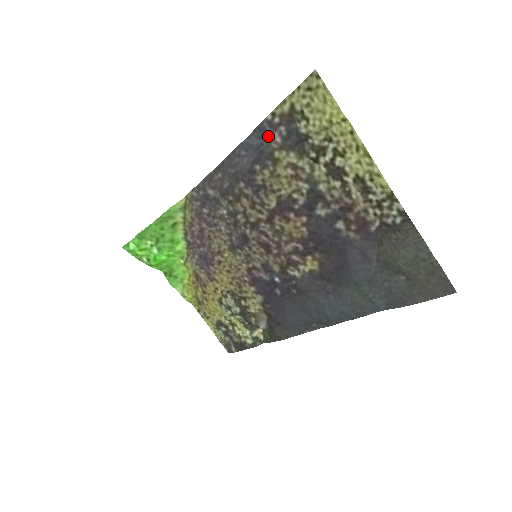
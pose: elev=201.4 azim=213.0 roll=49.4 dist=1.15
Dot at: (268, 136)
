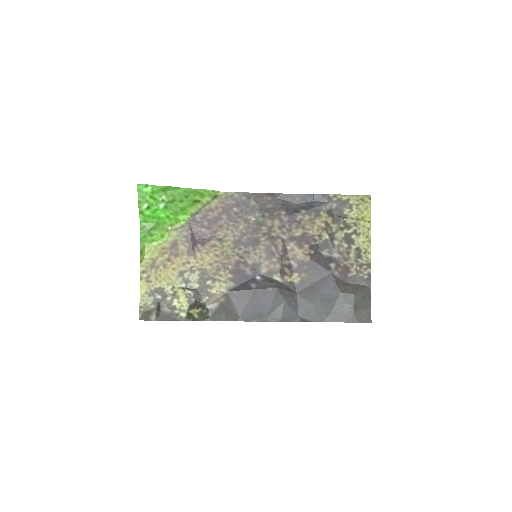
Dot at: (323, 202)
